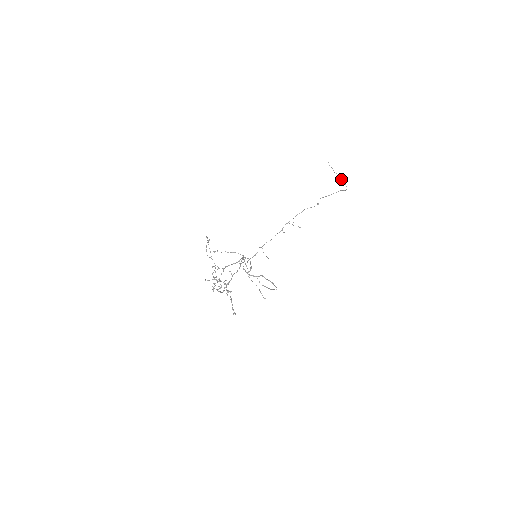
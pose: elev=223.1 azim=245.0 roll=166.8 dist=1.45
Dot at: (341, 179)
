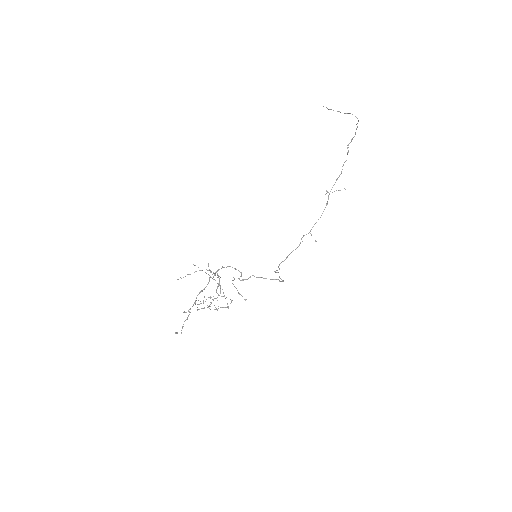
Dot at: (347, 113)
